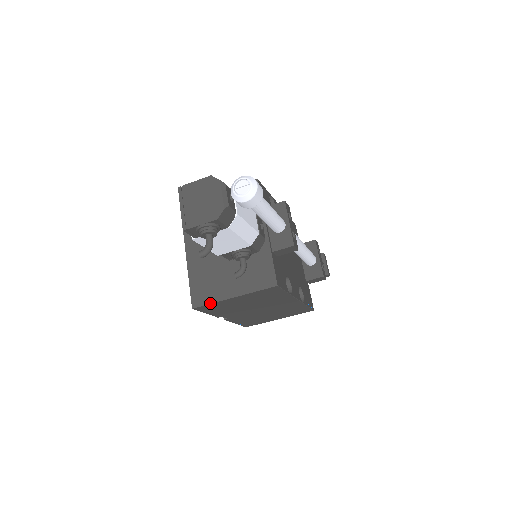
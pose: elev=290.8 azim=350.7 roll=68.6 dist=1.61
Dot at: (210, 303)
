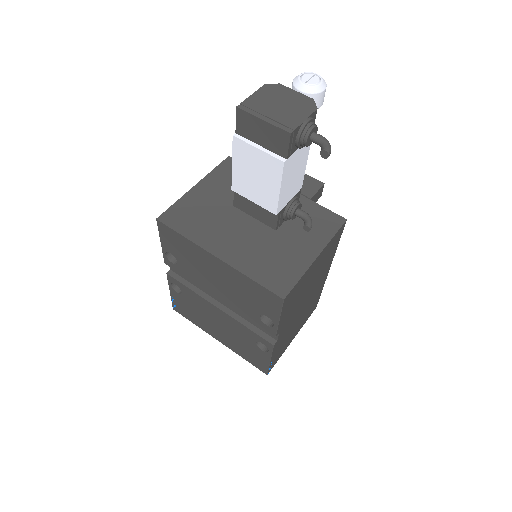
Dot at: (299, 279)
